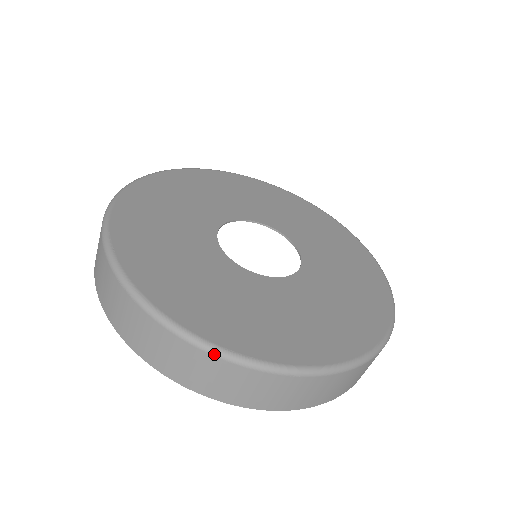
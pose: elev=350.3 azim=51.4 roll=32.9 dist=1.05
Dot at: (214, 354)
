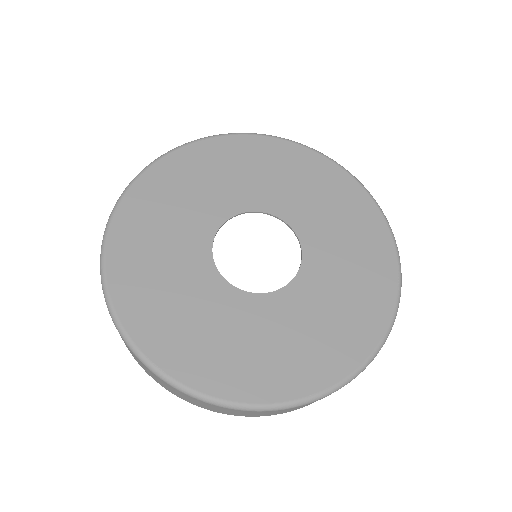
Dot at: (137, 356)
